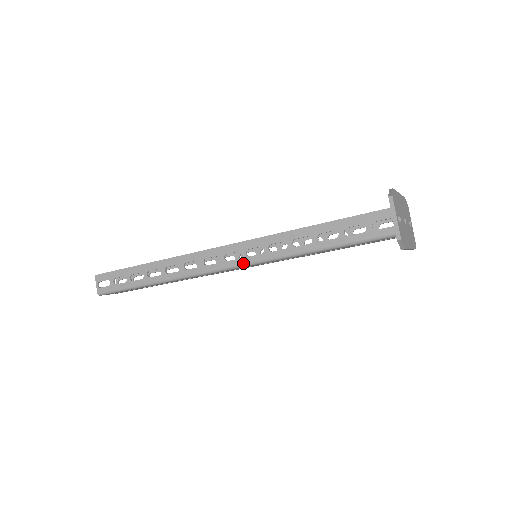
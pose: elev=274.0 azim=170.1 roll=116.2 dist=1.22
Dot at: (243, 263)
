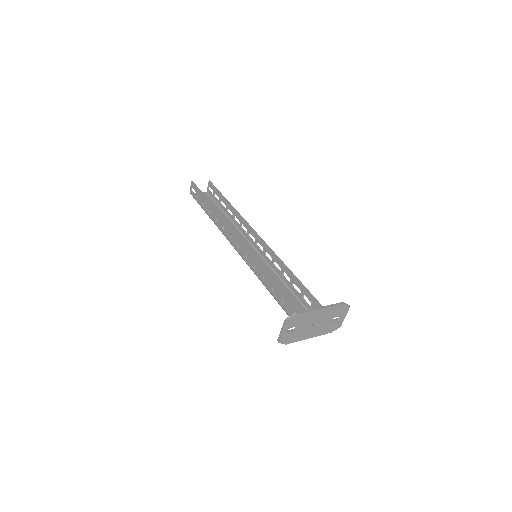
Dot at: (242, 258)
